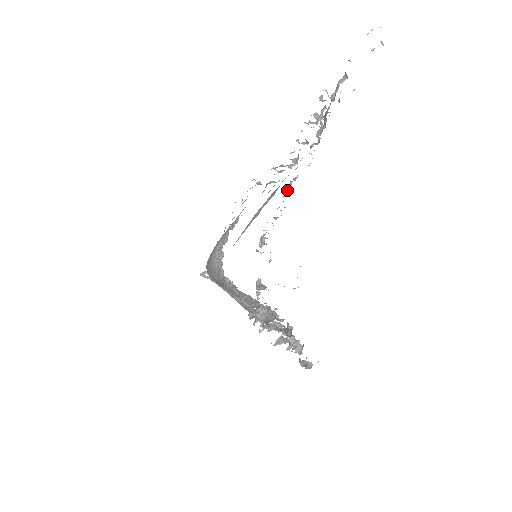
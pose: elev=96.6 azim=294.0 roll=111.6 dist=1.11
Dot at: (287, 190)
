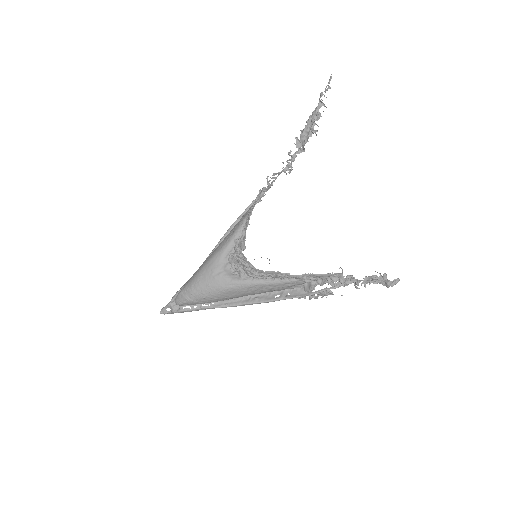
Dot at: (263, 196)
